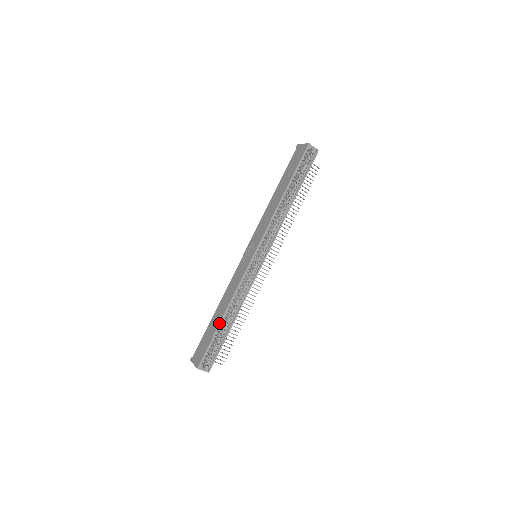
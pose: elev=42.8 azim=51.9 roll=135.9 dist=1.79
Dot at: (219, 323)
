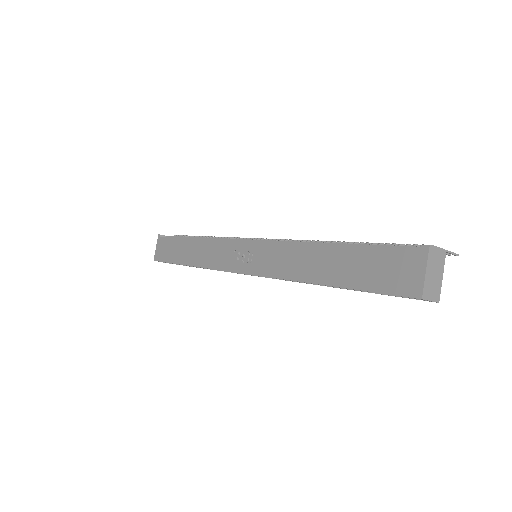
Dot at: (181, 264)
